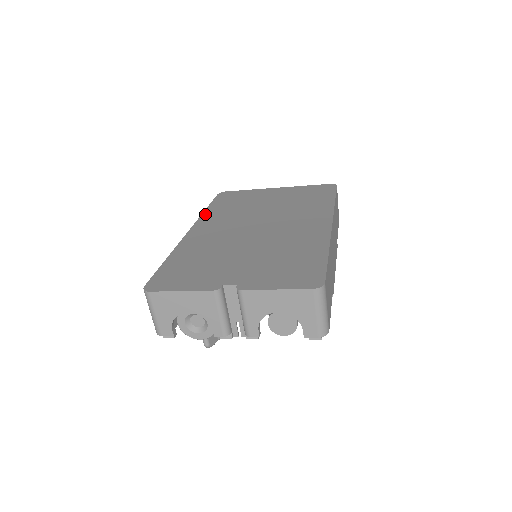
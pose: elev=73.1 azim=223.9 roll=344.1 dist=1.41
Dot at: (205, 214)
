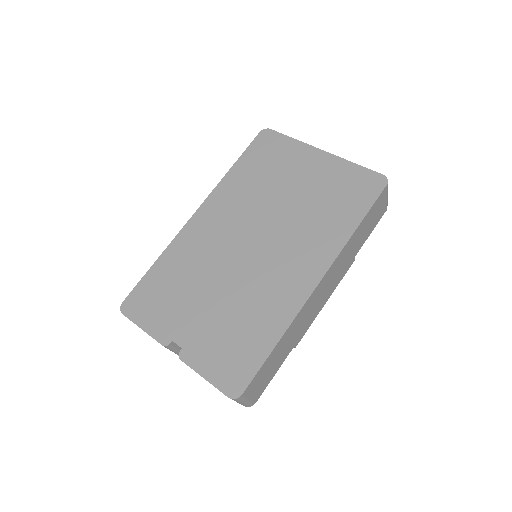
Dot at: (224, 181)
